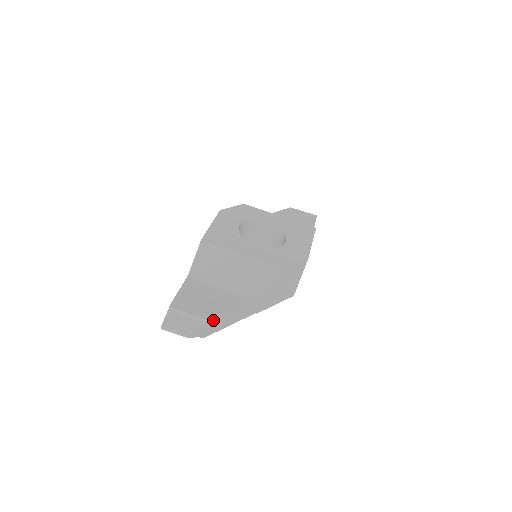
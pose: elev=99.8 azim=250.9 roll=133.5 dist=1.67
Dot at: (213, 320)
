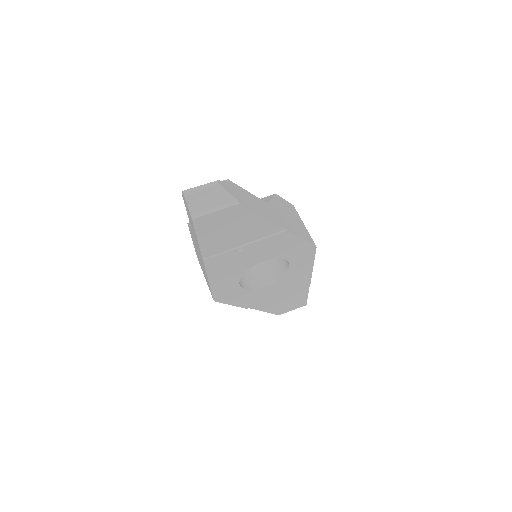
Dot at: (236, 188)
